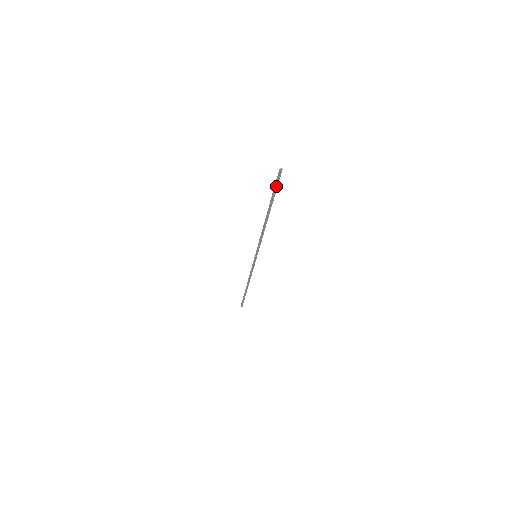
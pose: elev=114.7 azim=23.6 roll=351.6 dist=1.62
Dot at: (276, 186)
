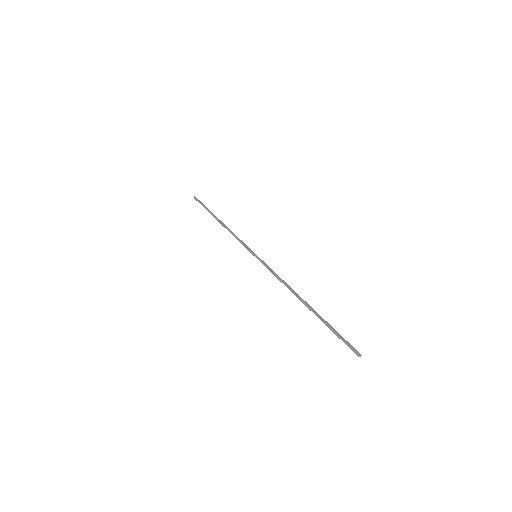
Dot at: (340, 337)
